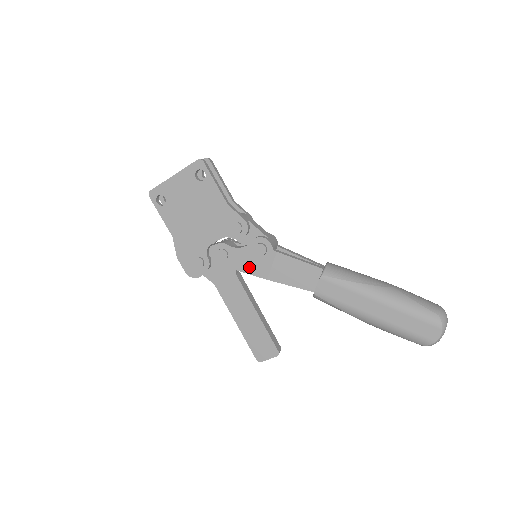
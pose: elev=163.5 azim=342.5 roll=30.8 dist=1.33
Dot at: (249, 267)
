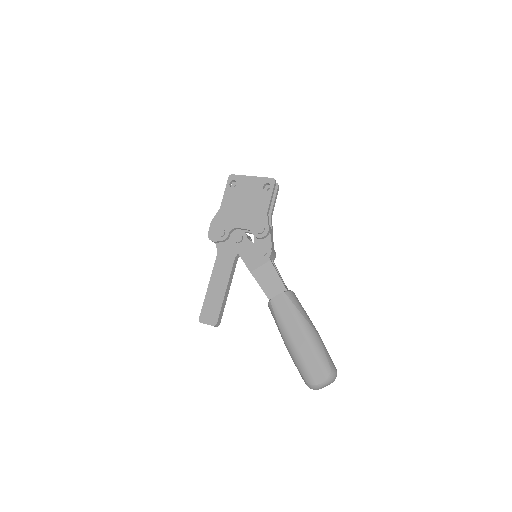
Dot at: (247, 257)
